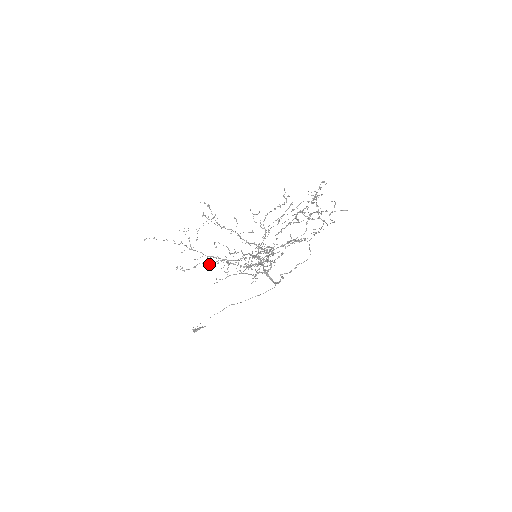
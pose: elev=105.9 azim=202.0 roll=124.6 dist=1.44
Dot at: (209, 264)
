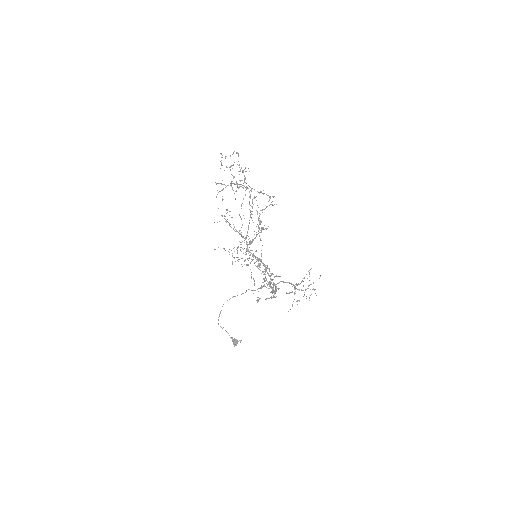
Dot at: (261, 288)
